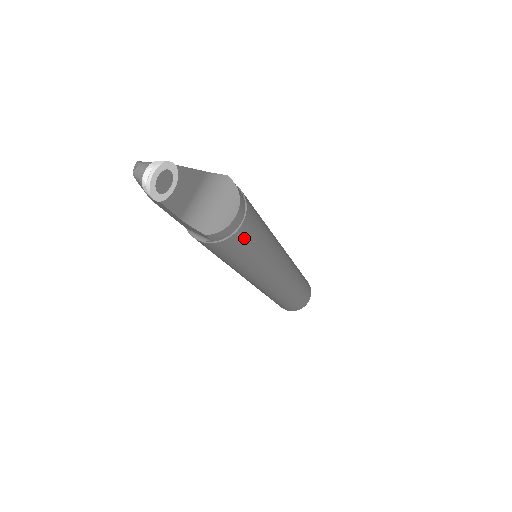
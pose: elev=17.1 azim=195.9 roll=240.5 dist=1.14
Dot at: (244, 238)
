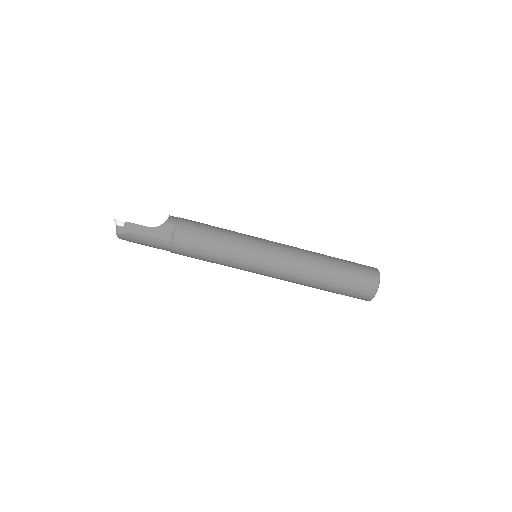
Dot at: (191, 221)
